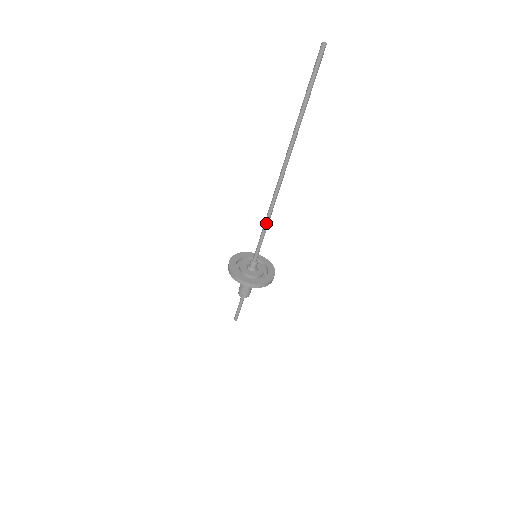
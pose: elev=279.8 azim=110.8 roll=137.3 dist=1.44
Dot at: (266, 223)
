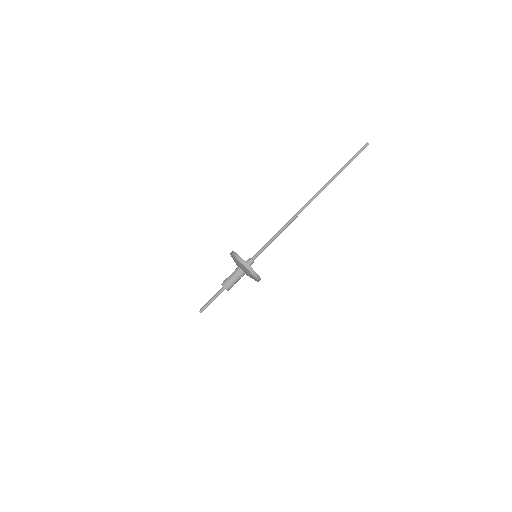
Dot at: (280, 232)
